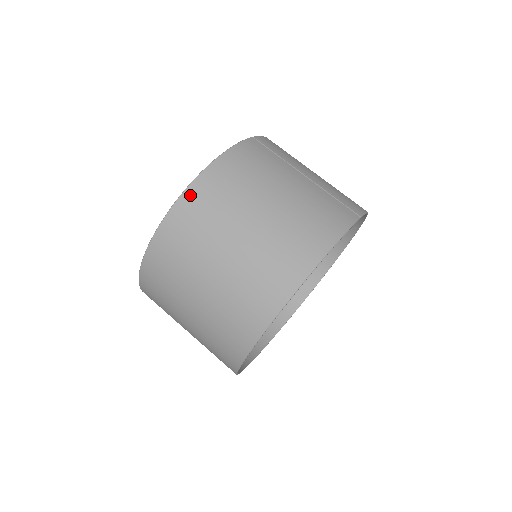
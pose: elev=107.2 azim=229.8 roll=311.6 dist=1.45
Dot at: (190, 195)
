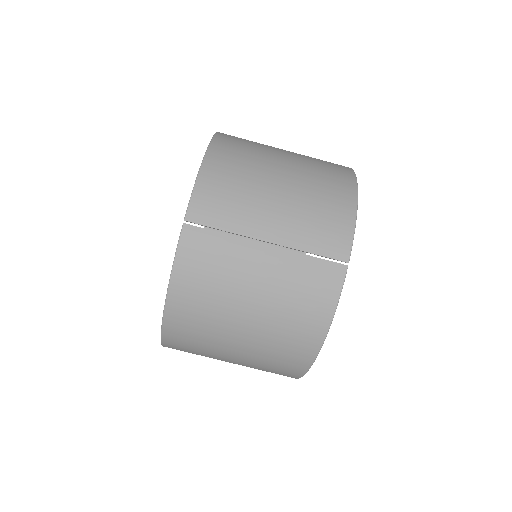
Dot at: (169, 330)
